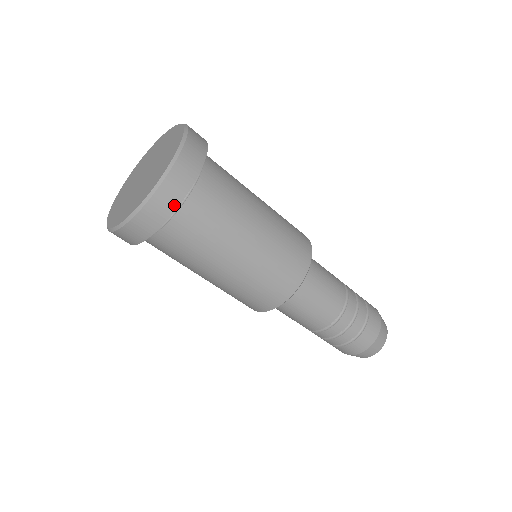
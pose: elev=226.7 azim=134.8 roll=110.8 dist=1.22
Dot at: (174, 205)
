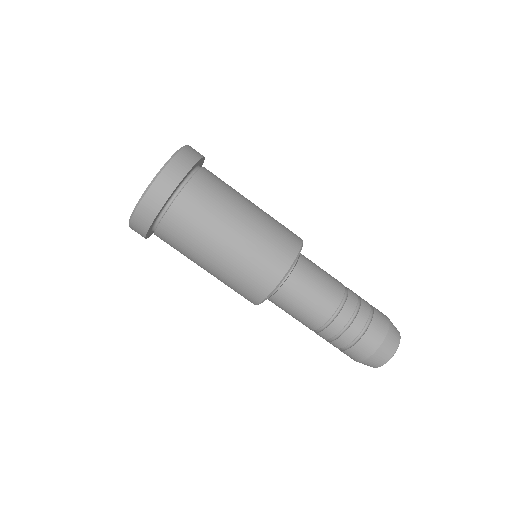
Dot at: (195, 160)
